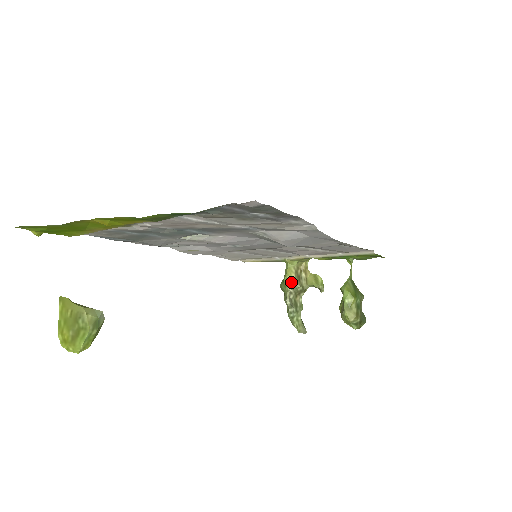
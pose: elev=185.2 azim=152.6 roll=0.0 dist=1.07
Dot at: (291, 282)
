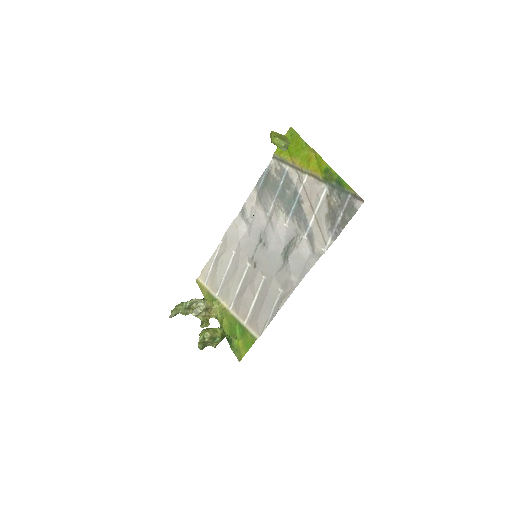
Dot at: (206, 303)
